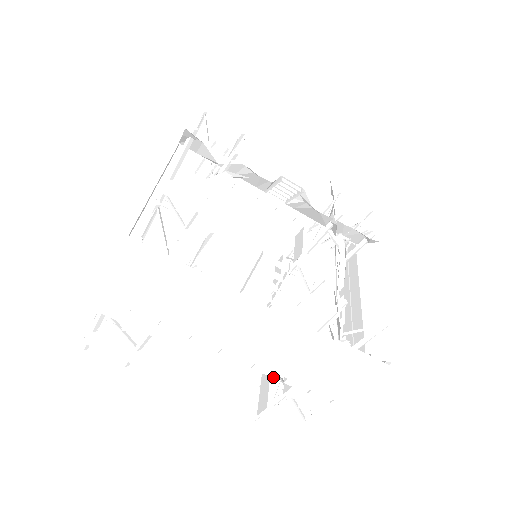
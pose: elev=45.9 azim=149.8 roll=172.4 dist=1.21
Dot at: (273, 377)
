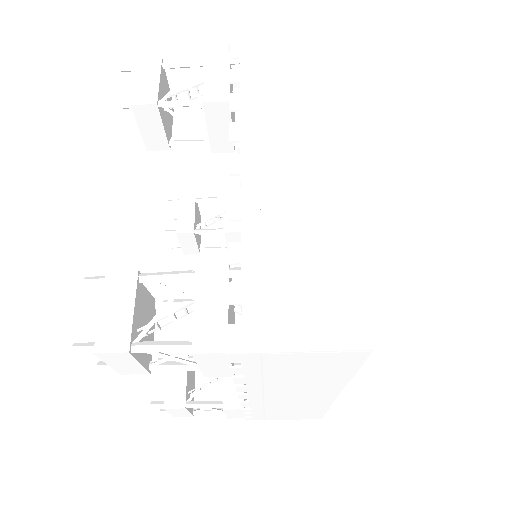
Dot at: occluded
